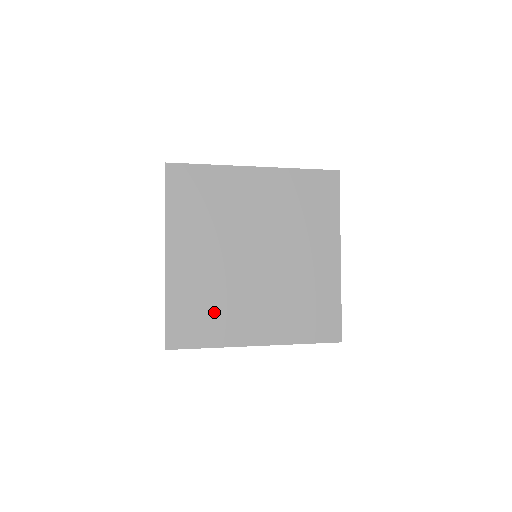
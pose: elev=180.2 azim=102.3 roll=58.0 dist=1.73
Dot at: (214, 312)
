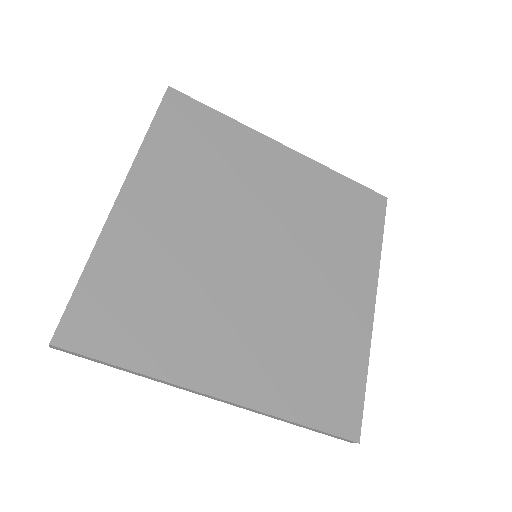
Dot at: (165, 311)
